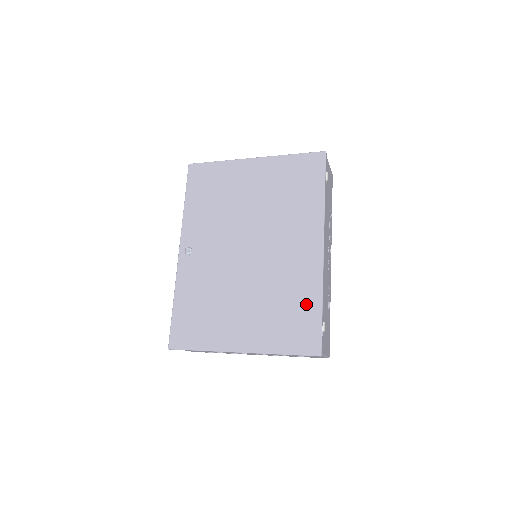
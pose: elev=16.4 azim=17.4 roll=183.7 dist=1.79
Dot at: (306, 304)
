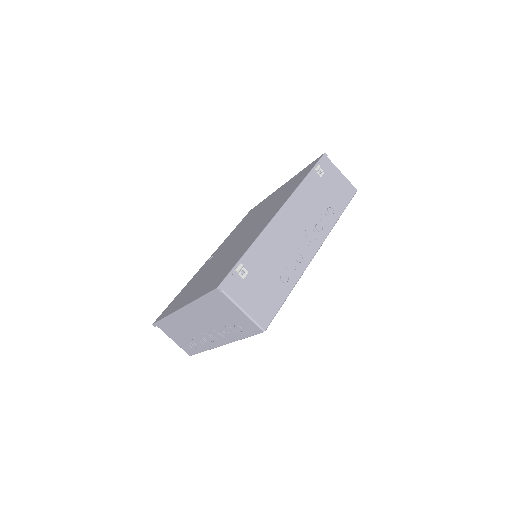
Dot at: (239, 254)
